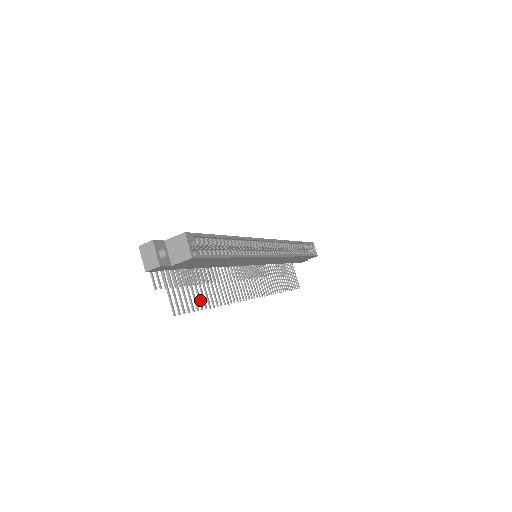
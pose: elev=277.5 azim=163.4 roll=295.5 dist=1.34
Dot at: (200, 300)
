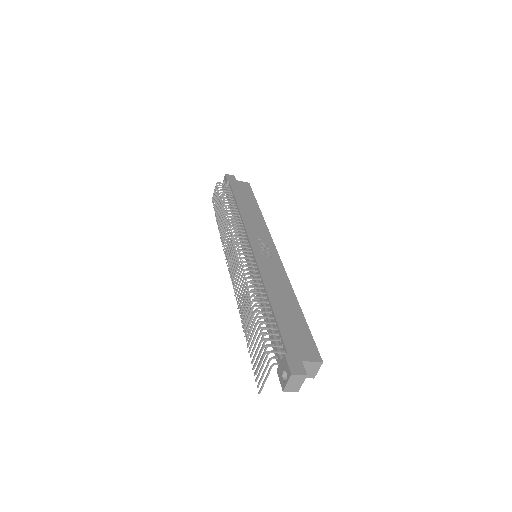
Dot at: occluded
